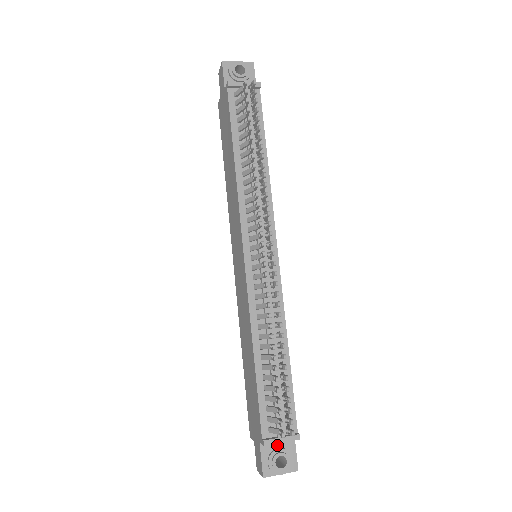
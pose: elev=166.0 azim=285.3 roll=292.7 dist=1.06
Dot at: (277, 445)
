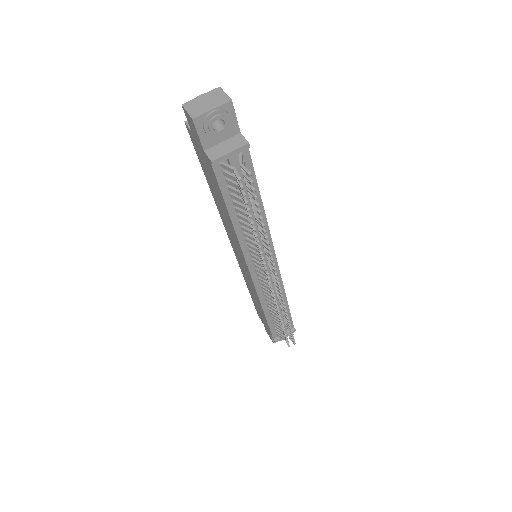
Dot at: occluded
